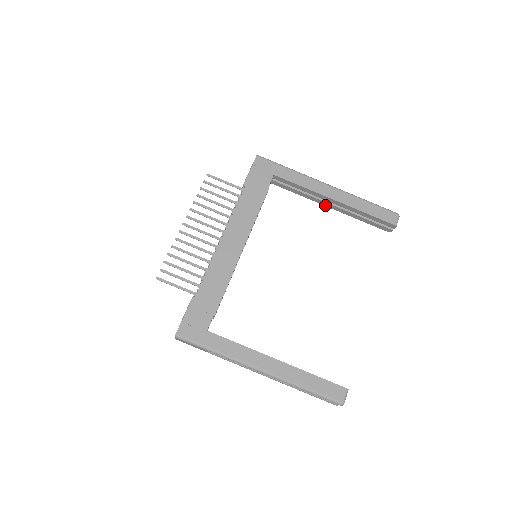
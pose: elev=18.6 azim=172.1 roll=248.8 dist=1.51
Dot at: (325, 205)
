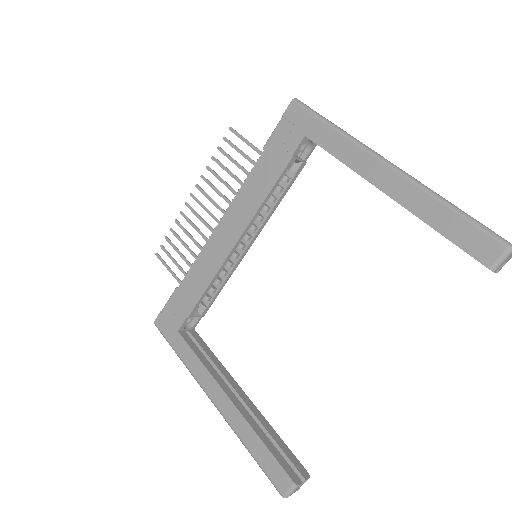
Dot at: occluded
